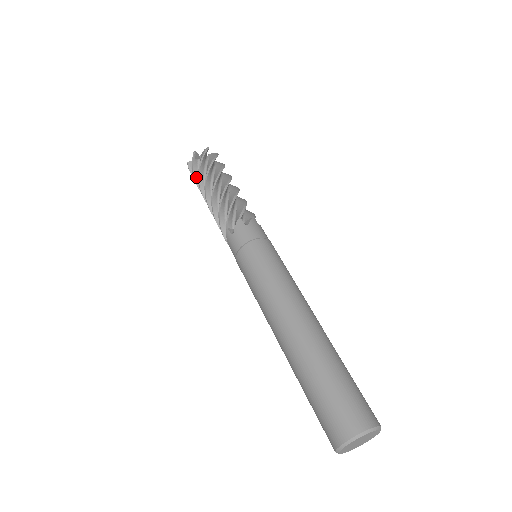
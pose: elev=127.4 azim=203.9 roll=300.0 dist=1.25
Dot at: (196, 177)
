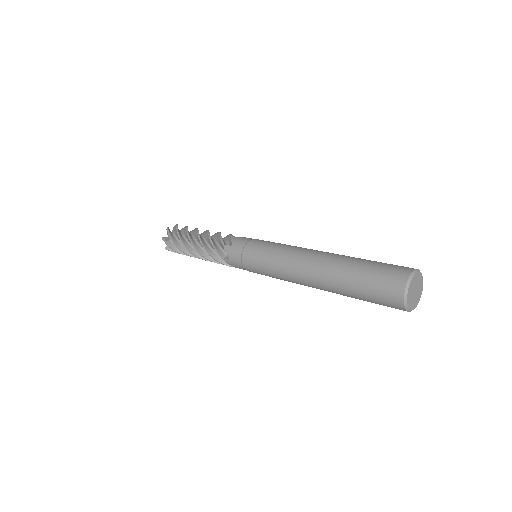
Dot at: (175, 242)
